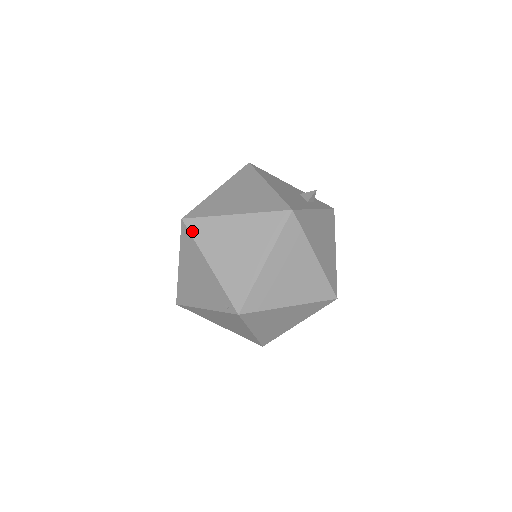
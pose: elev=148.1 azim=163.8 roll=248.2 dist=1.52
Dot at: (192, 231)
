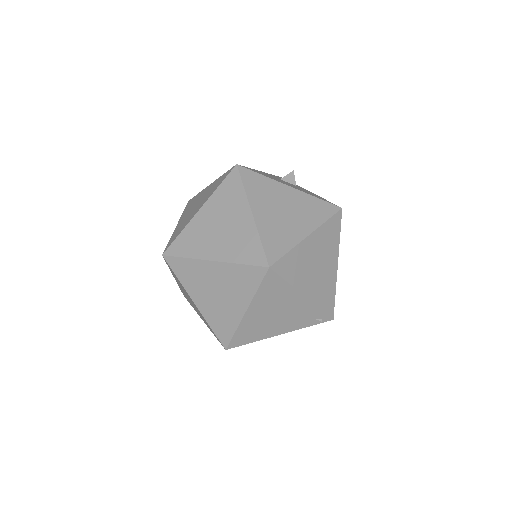
Dot at: (282, 274)
